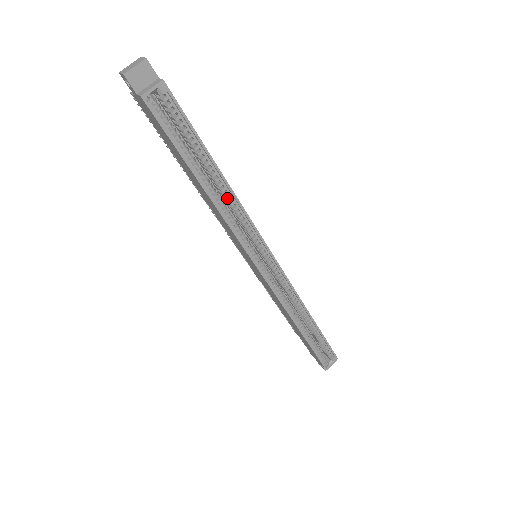
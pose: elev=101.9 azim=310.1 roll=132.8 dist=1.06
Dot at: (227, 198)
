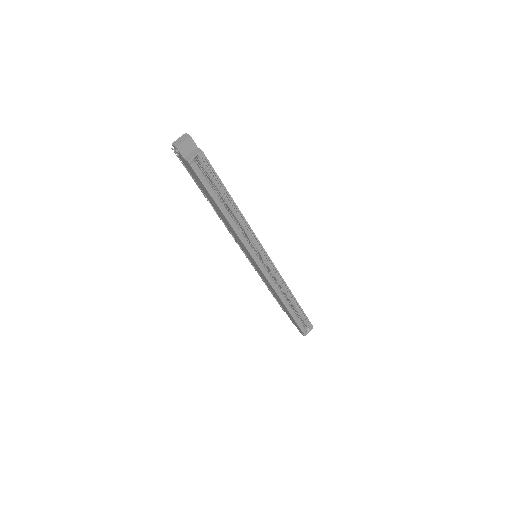
Dot at: (239, 220)
